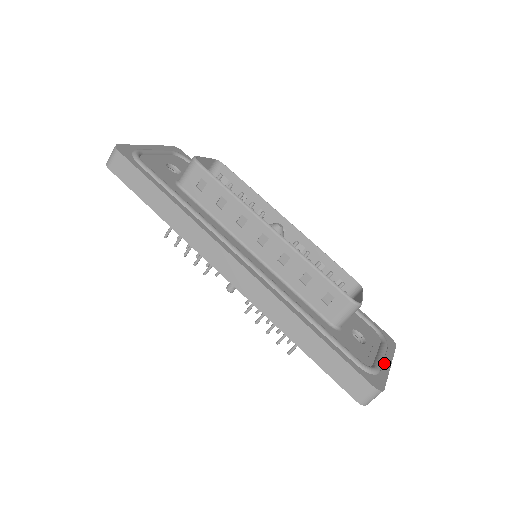
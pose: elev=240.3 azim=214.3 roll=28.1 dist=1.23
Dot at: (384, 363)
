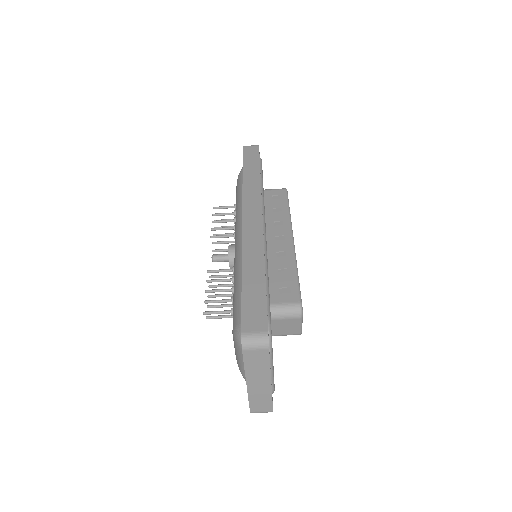
Dot at: (271, 371)
